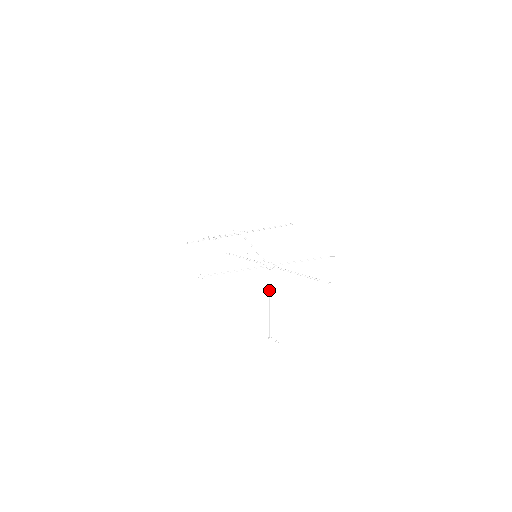
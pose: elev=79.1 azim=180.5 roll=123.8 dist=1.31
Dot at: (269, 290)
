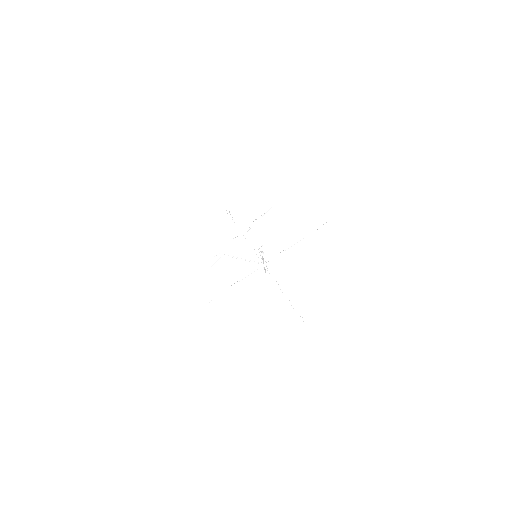
Dot at: (276, 282)
